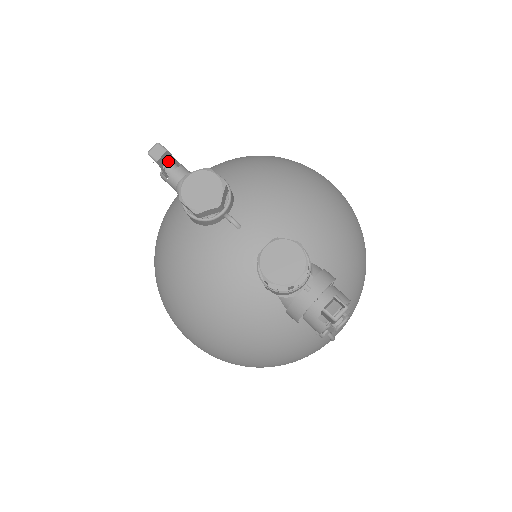
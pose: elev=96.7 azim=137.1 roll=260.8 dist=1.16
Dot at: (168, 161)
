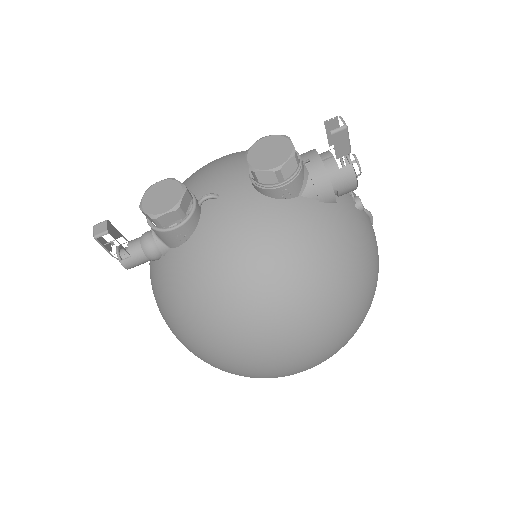
Dot at: (116, 234)
